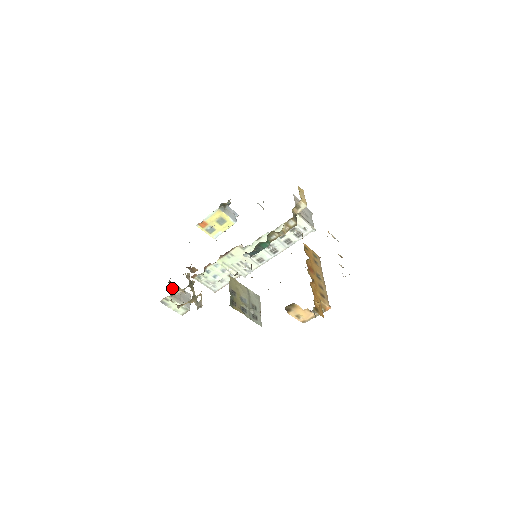
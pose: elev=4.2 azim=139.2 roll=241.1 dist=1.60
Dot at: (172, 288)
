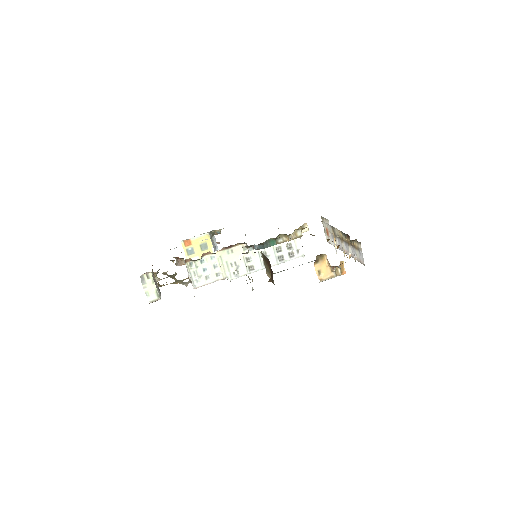
Dot at: occluded
